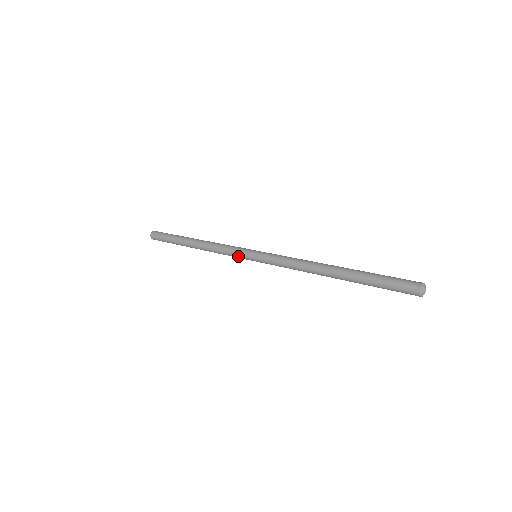
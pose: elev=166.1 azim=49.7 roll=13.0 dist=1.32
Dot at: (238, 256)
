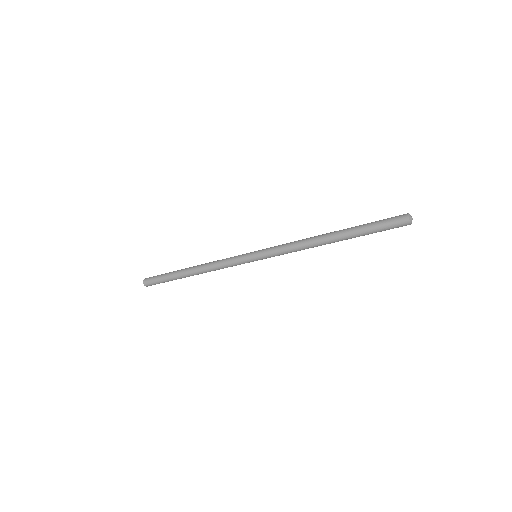
Dot at: (238, 257)
